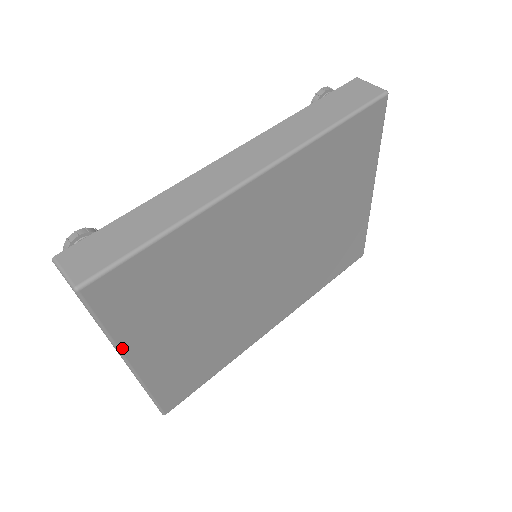
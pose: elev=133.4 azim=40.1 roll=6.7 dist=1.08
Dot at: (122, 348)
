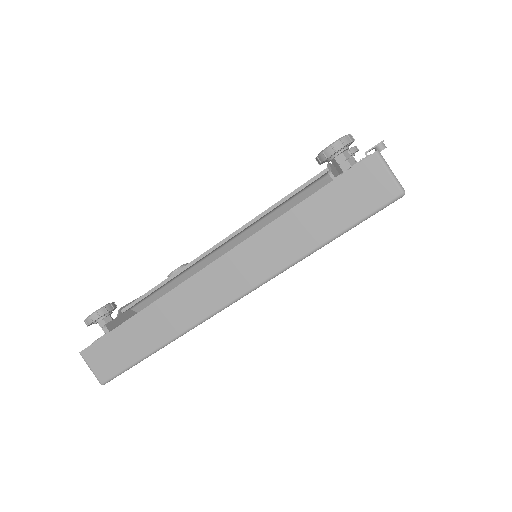
Dot at: occluded
